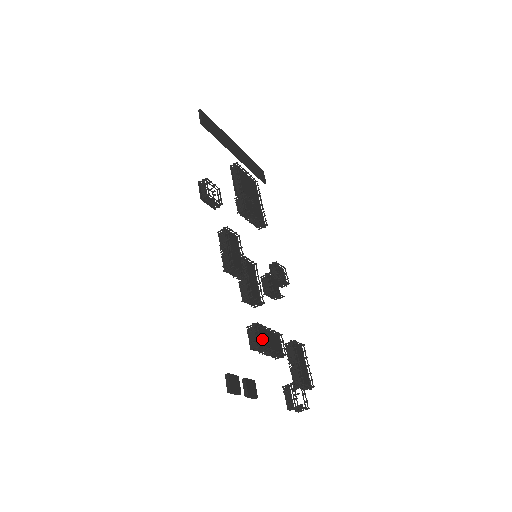
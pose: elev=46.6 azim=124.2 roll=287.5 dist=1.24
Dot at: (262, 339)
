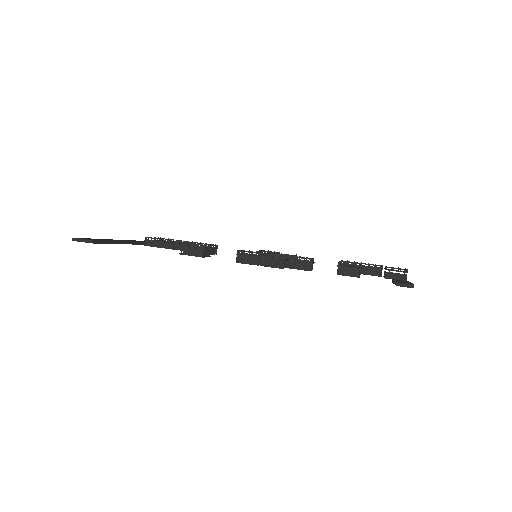
Dot at: occluded
